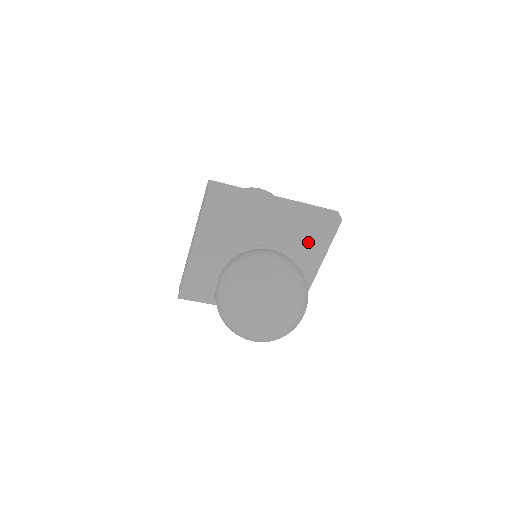
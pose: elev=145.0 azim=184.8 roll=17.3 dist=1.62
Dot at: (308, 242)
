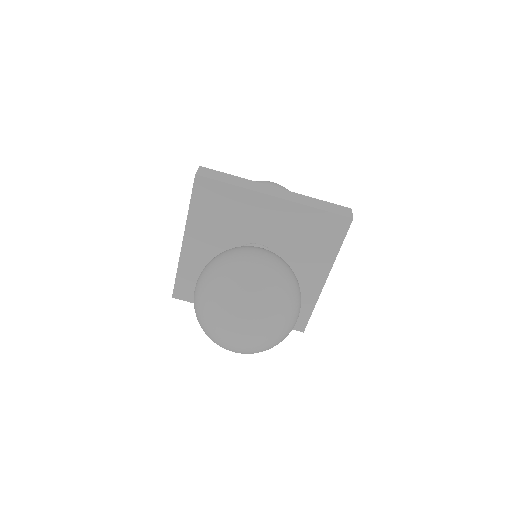
Dot at: (313, 243)
